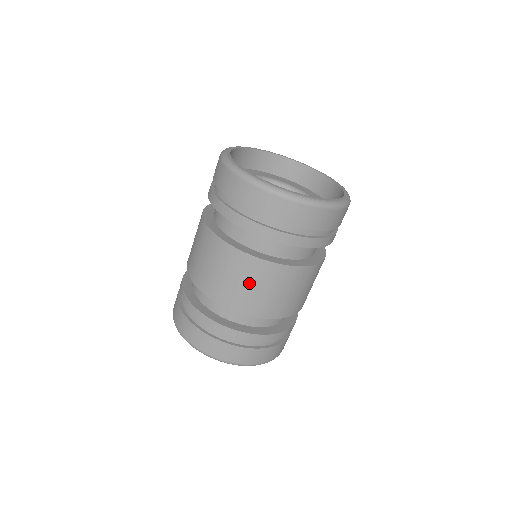
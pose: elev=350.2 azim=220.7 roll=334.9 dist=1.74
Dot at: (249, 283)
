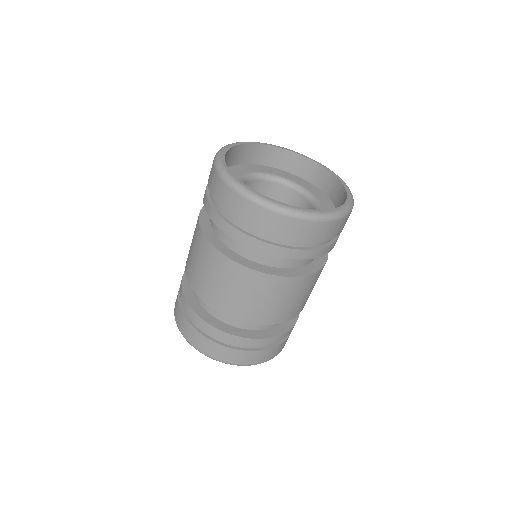
Dot at: (286, 299)
